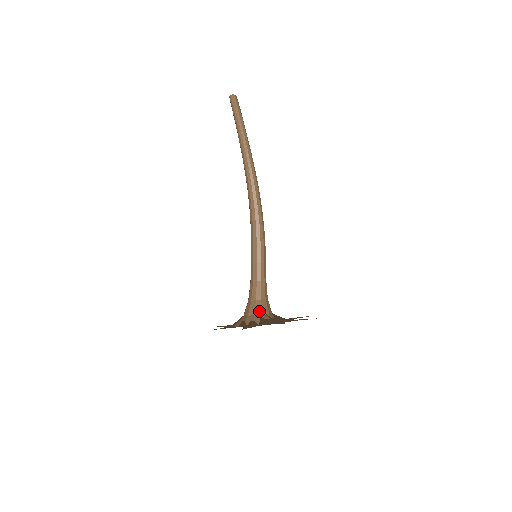
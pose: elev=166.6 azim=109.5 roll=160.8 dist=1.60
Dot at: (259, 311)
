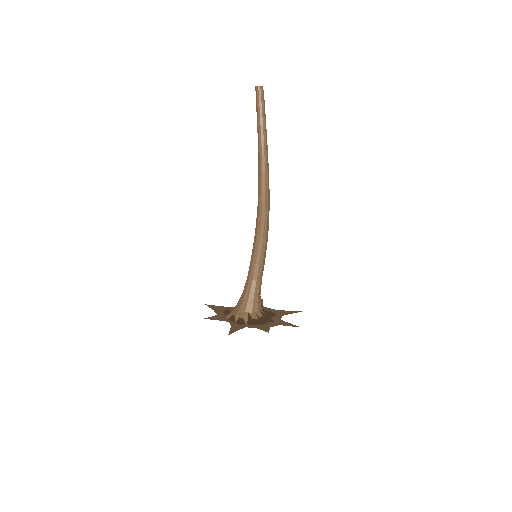
Dot at: (249, 309)
